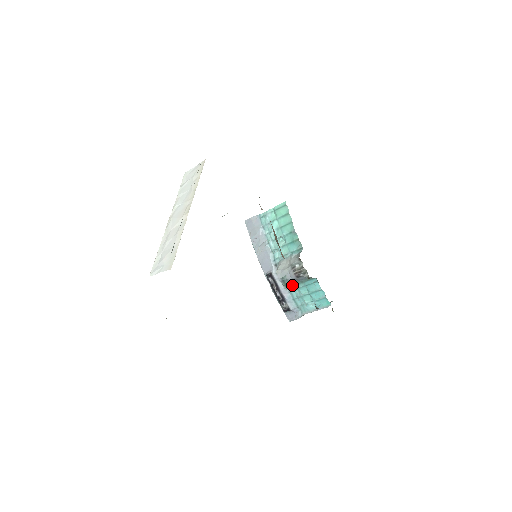
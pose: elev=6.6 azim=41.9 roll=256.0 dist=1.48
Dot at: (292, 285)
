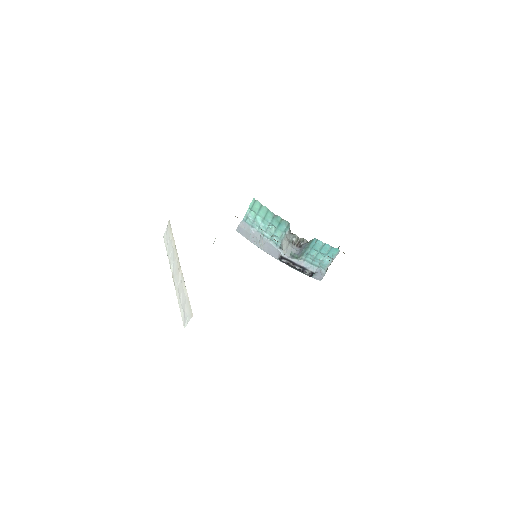
Dot at: (302, 254)
